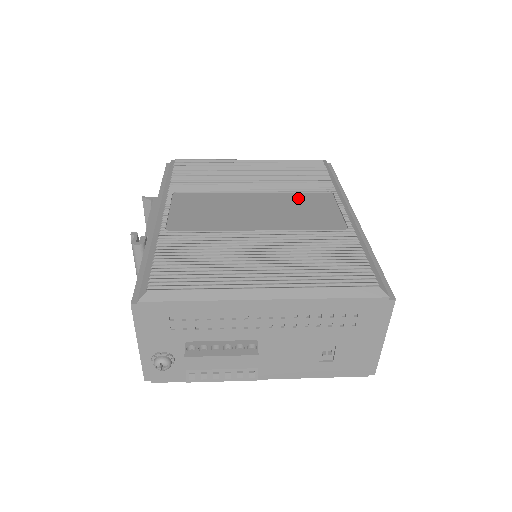
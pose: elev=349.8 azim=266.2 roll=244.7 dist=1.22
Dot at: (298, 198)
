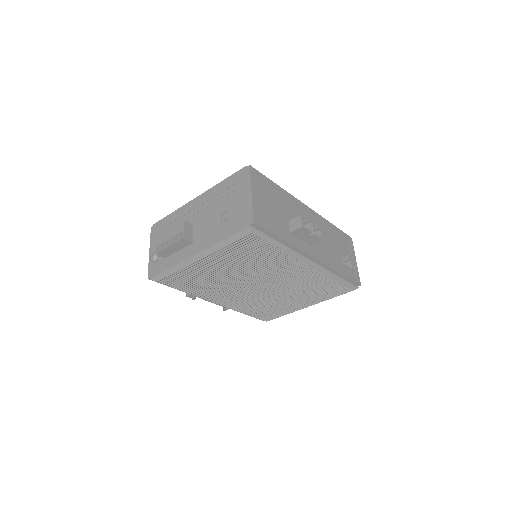
Dot at: occluded
